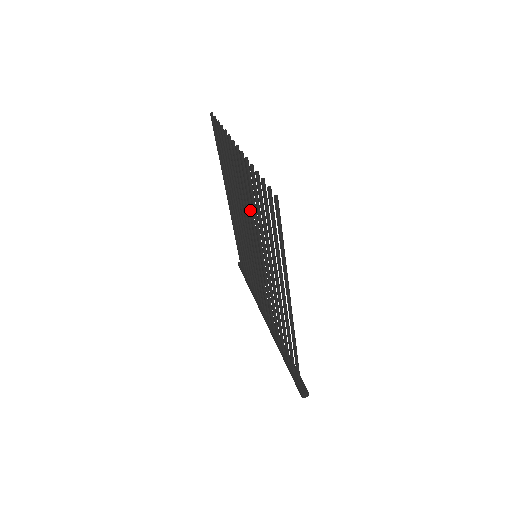
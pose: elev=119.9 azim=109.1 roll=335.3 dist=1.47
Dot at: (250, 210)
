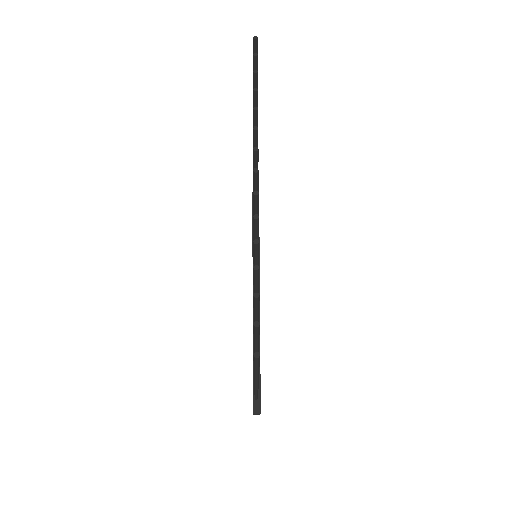
Dot at: occluded
